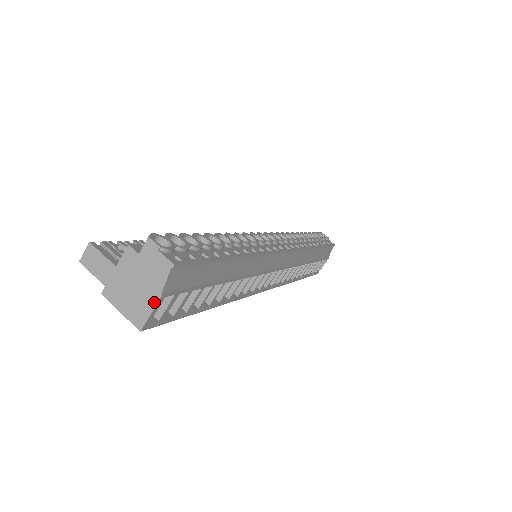
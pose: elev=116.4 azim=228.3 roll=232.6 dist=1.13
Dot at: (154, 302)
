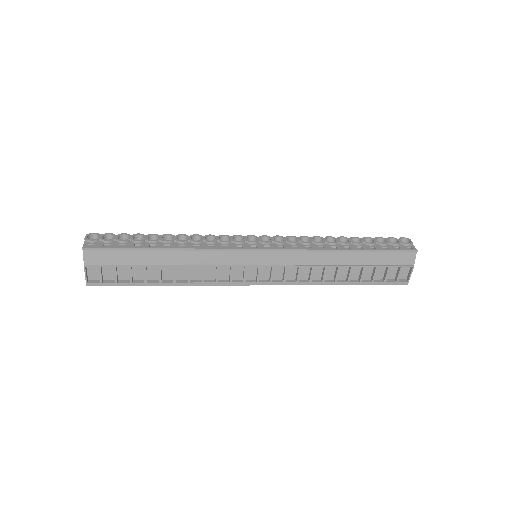
Dot at: (85, 269)
